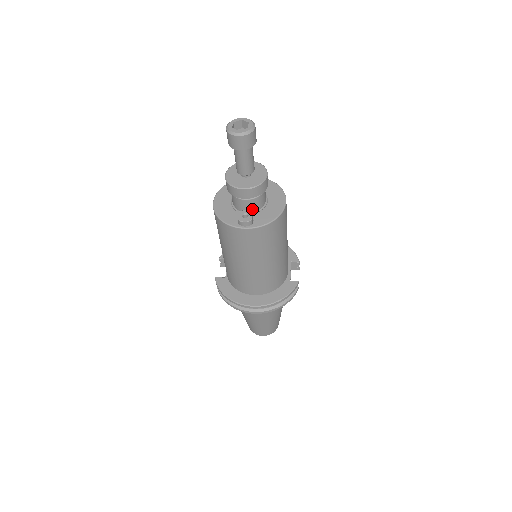
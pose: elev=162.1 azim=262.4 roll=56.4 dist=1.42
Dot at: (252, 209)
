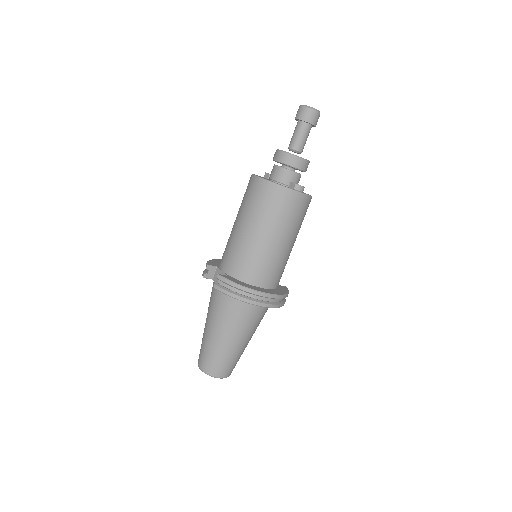
Dot at: occluded
